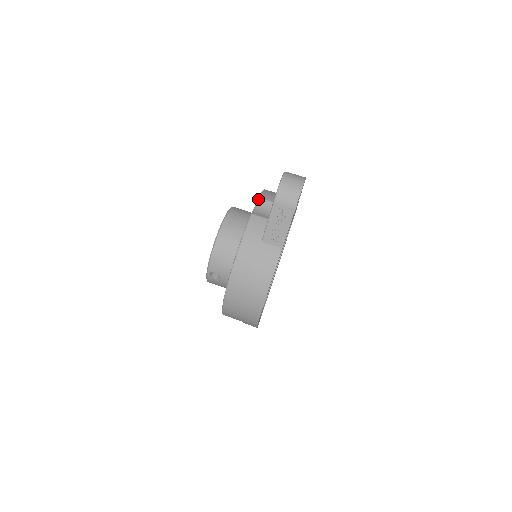
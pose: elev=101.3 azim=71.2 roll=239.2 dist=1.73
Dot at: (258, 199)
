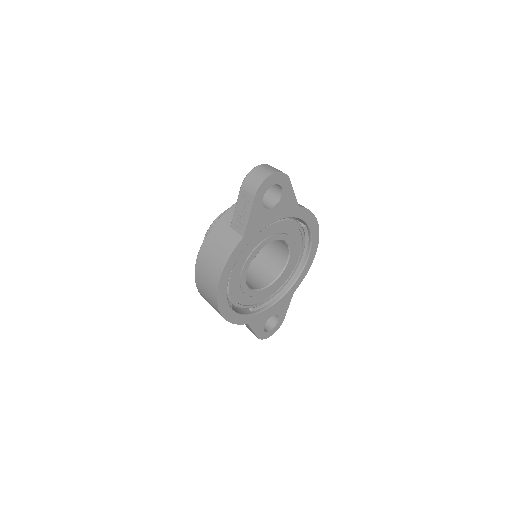
Dot at: occluded
